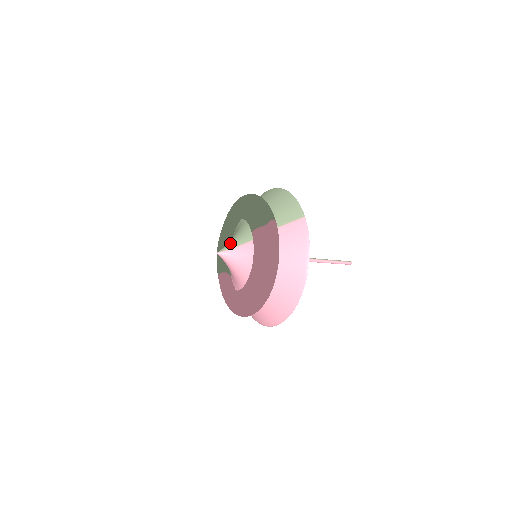
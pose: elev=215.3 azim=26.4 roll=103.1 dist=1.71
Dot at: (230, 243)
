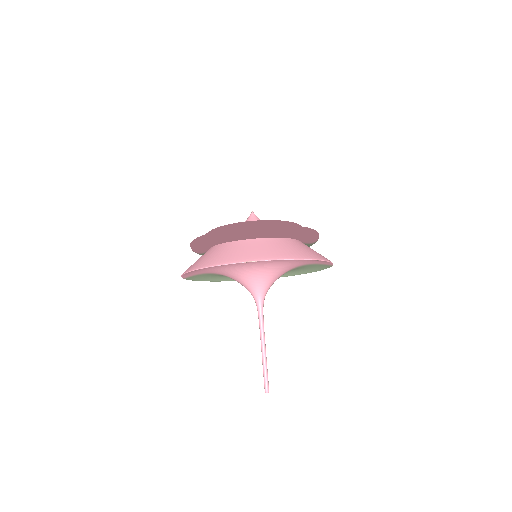
Dot at: occluded
